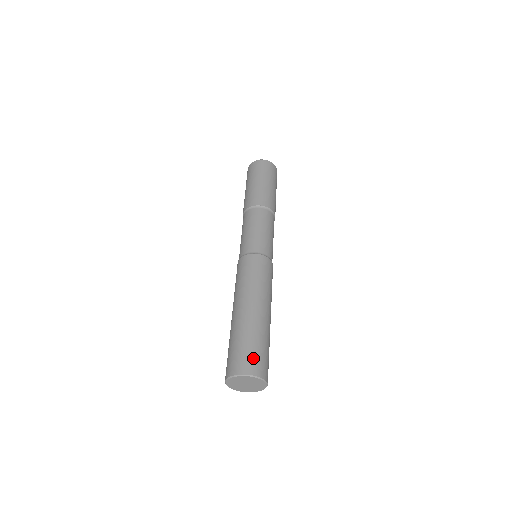
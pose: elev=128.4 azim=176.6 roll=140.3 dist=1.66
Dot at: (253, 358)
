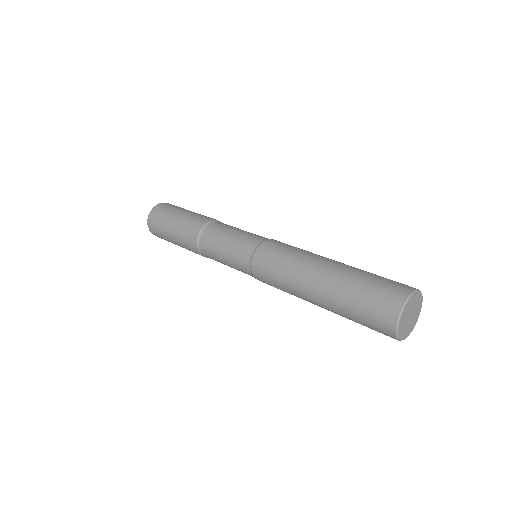
Dot at: occluded
